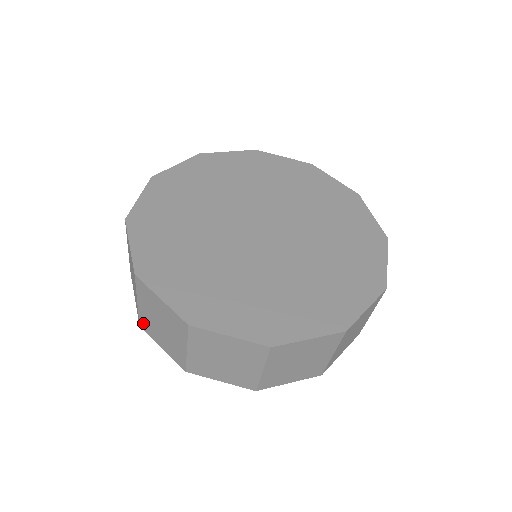
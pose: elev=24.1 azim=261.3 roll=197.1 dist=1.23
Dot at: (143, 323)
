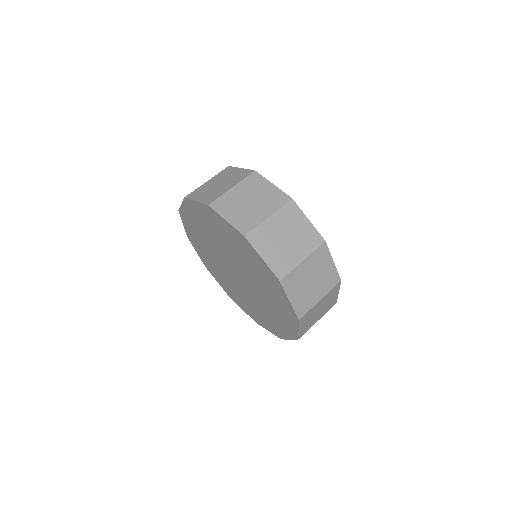
Dot at: occluded
